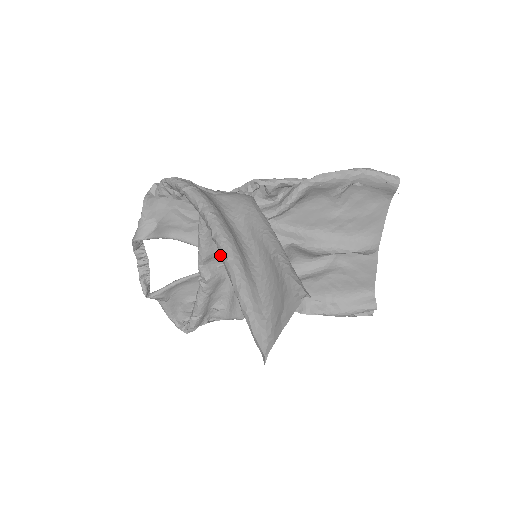
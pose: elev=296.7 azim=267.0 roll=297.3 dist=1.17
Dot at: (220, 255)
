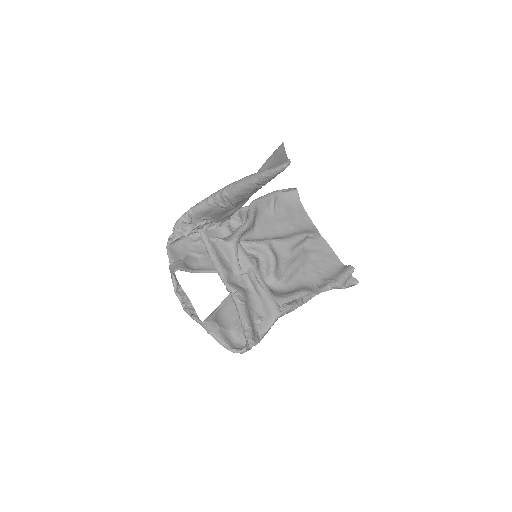
Dot at: (233, 188)
